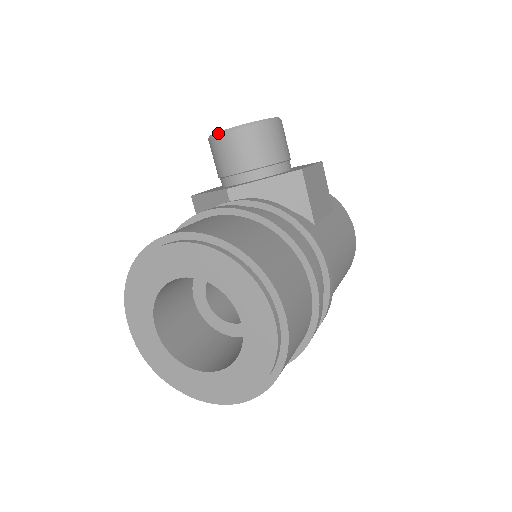
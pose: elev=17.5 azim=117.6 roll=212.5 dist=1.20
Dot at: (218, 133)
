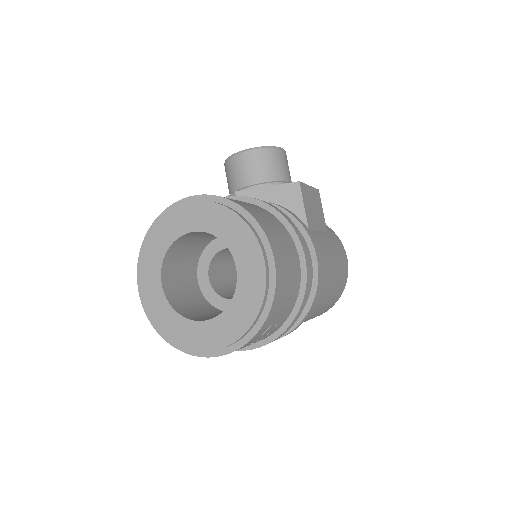
Dot at: (233, 155)
